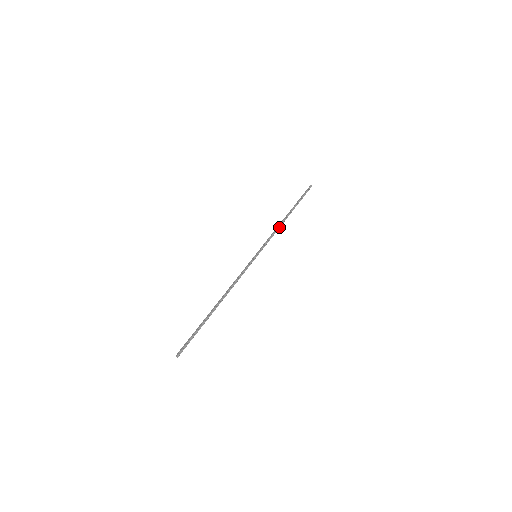
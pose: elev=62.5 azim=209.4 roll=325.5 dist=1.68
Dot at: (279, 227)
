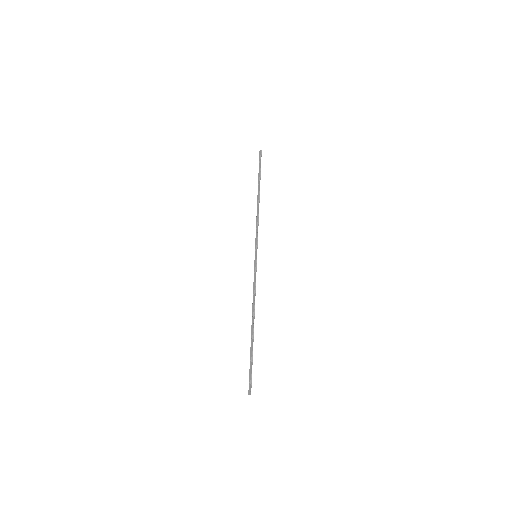
Dot at: (258, 213)
